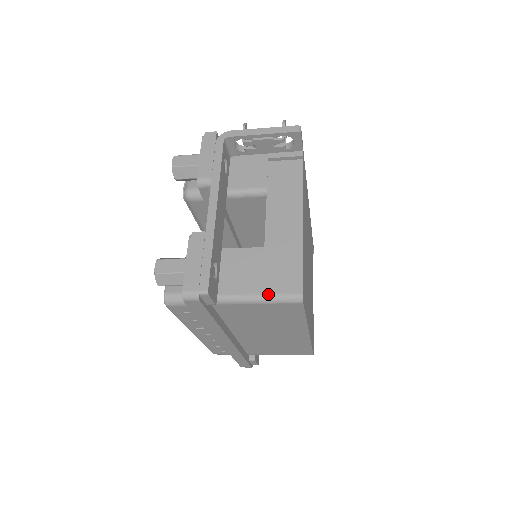
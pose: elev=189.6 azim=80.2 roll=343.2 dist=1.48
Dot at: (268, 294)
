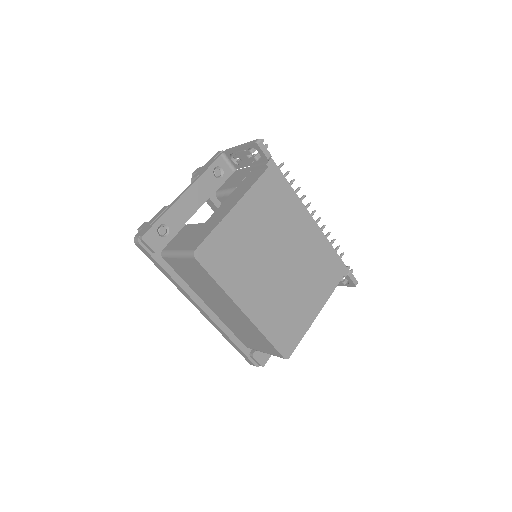
Dot at: (182, 250)
